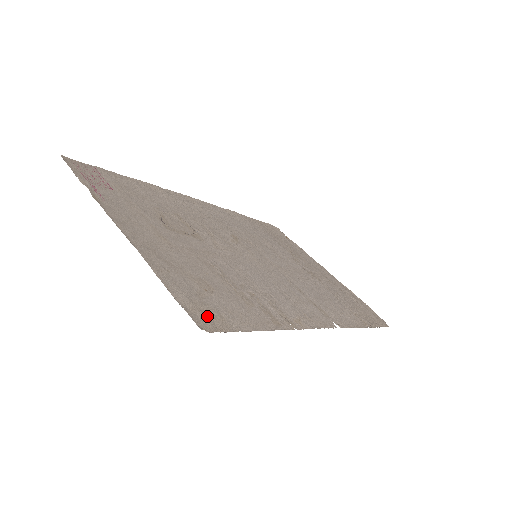
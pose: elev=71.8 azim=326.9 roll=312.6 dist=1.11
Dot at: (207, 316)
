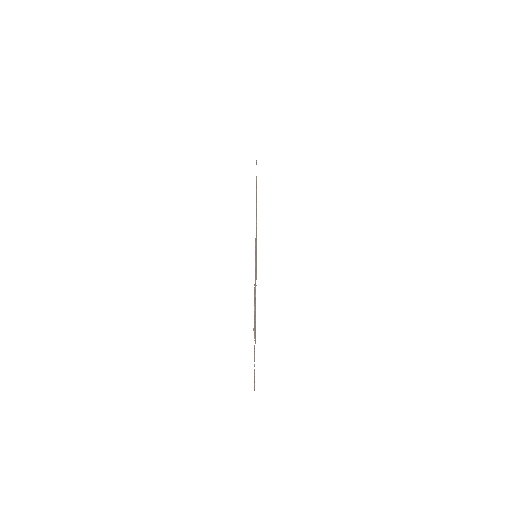
Dot at: occluded
